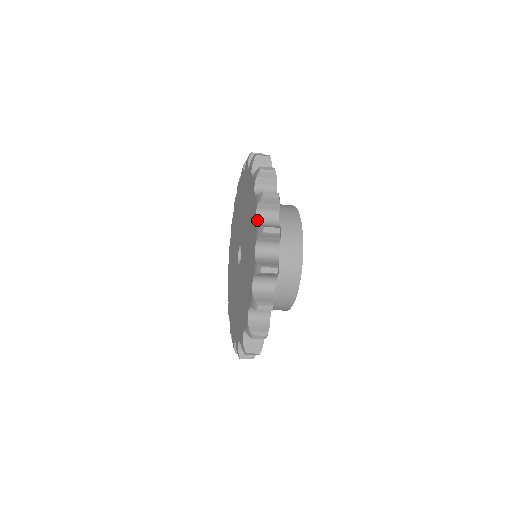
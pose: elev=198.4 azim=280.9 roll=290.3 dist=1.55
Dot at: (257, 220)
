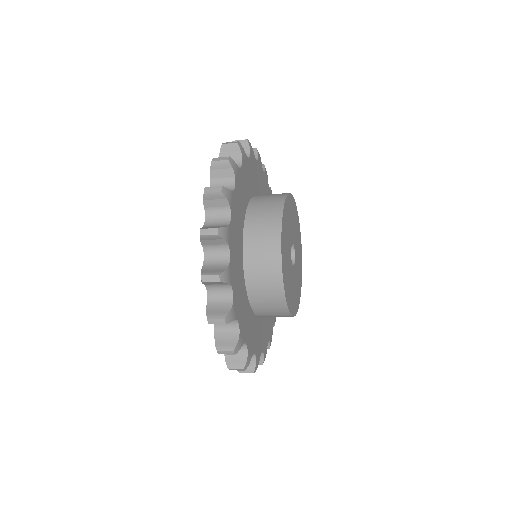
Dot at: (208, 294)
